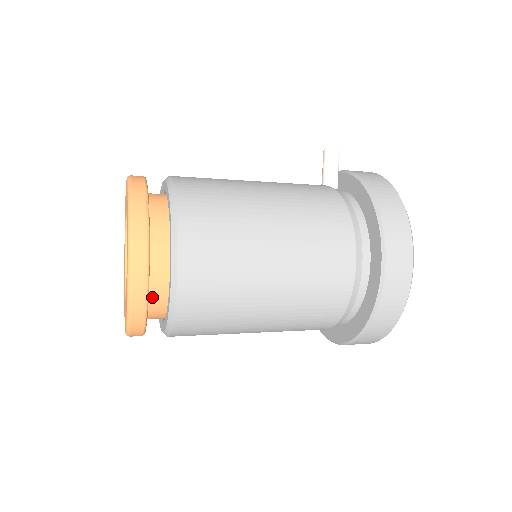
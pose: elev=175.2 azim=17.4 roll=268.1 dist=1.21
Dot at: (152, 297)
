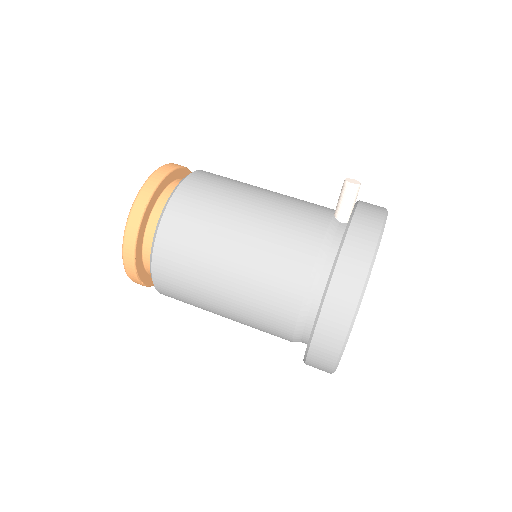
Dot at: (148, 268)
